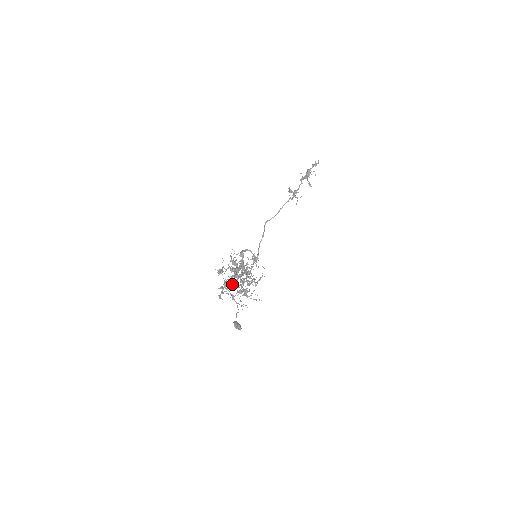
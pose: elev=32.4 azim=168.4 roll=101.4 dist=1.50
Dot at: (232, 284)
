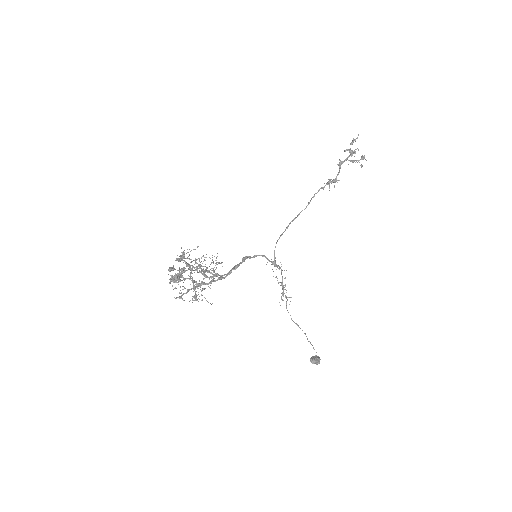
Dot at: (173, 277)
